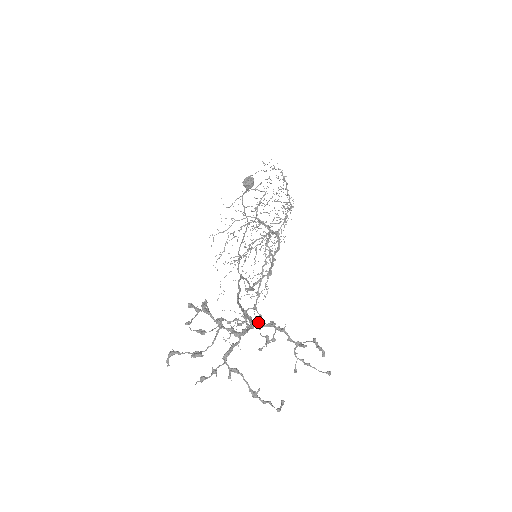
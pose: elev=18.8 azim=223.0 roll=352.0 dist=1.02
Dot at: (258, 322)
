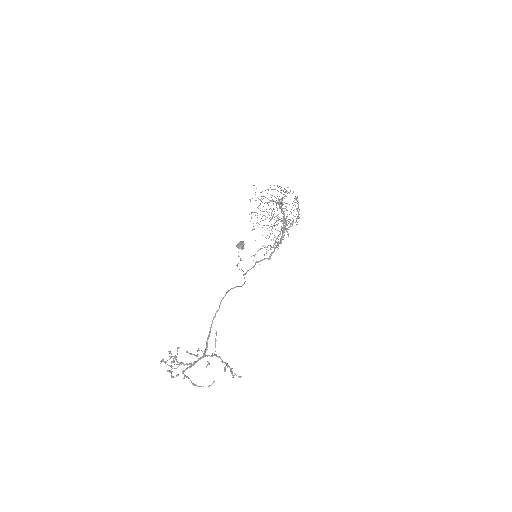
Dot at: (206, 355)
